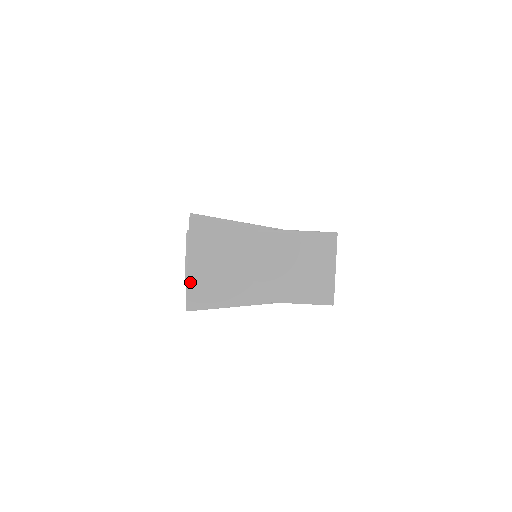
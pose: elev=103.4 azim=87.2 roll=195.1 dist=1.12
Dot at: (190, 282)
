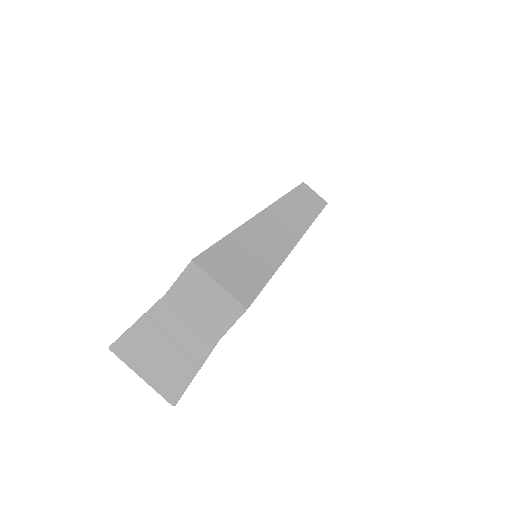
Dot at: (155, 387)
